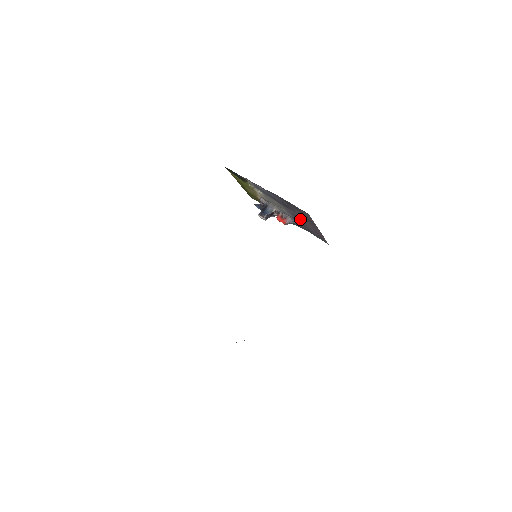
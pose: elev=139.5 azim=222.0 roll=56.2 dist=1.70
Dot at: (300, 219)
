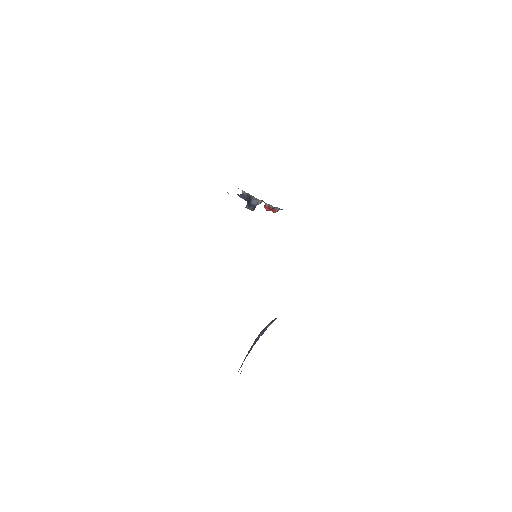
Dot at: occluded
